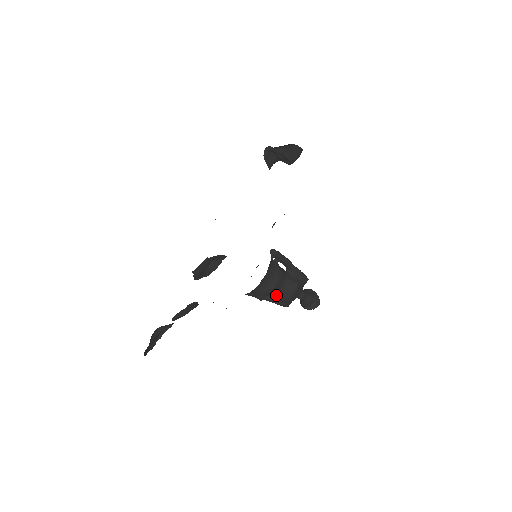
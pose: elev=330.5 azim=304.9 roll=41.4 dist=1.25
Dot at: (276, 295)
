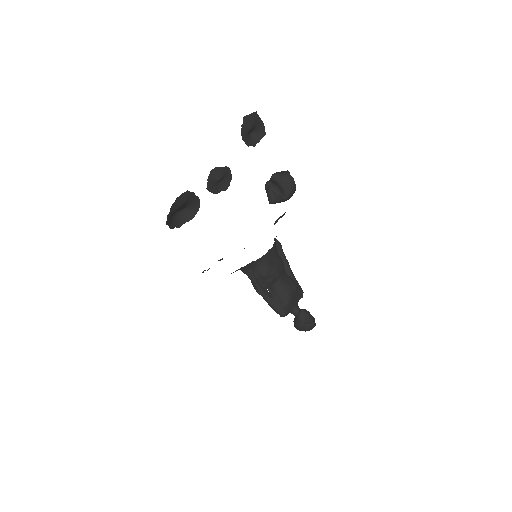
Dot at: (275, 292)
